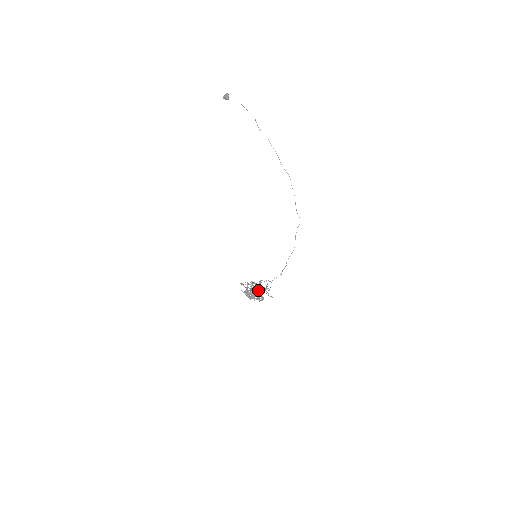
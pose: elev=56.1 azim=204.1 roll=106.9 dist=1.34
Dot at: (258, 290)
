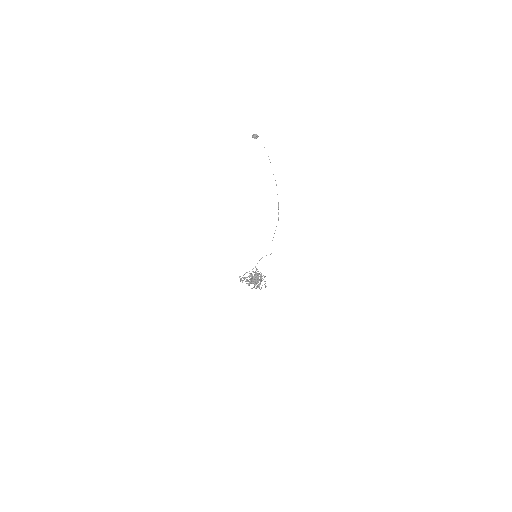
Dot at: (259, 279)
